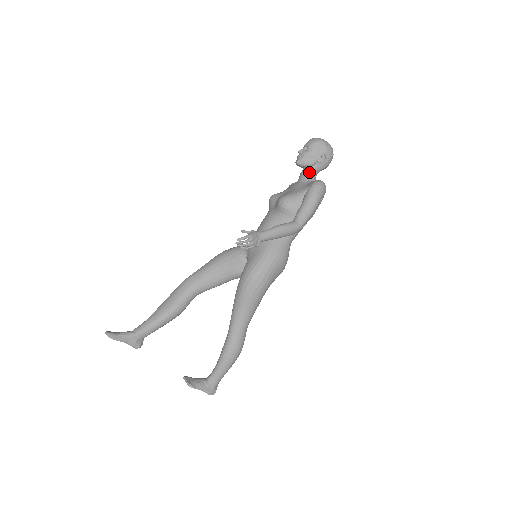
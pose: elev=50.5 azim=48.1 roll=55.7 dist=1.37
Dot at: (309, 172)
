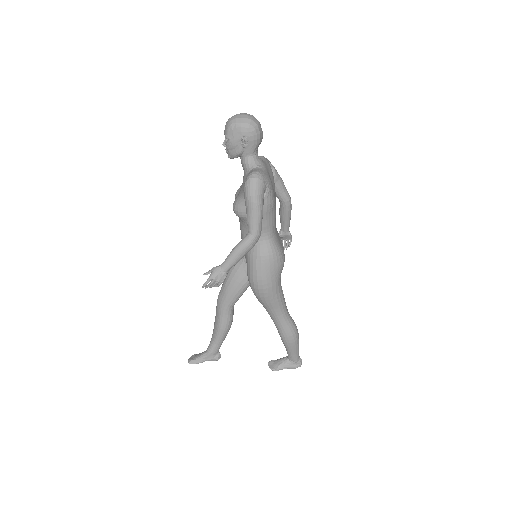
Dot at: (244, 161)
